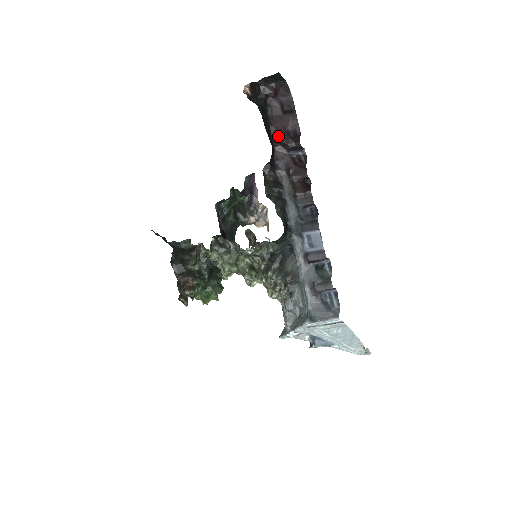
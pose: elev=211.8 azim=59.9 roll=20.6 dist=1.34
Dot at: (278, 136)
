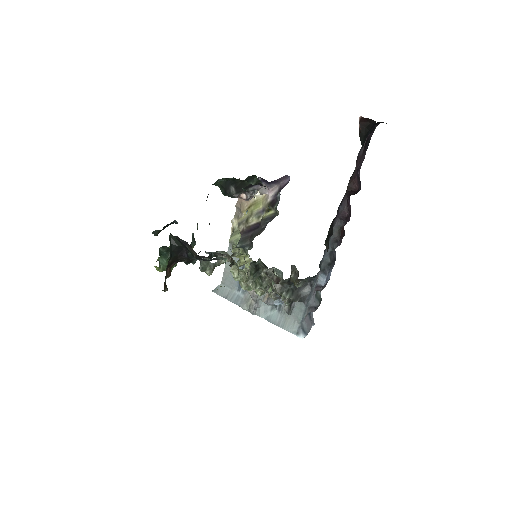
Dot at: (354, 182)
